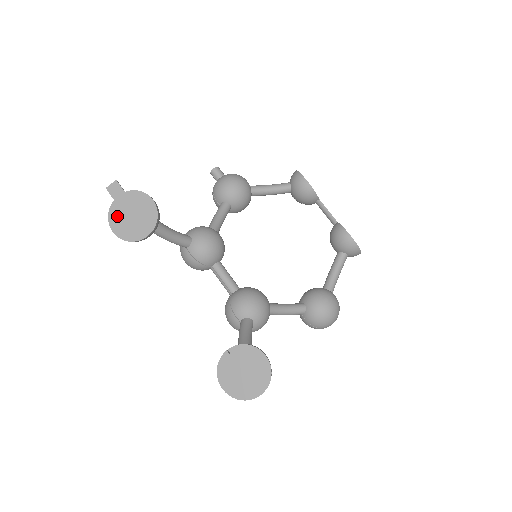
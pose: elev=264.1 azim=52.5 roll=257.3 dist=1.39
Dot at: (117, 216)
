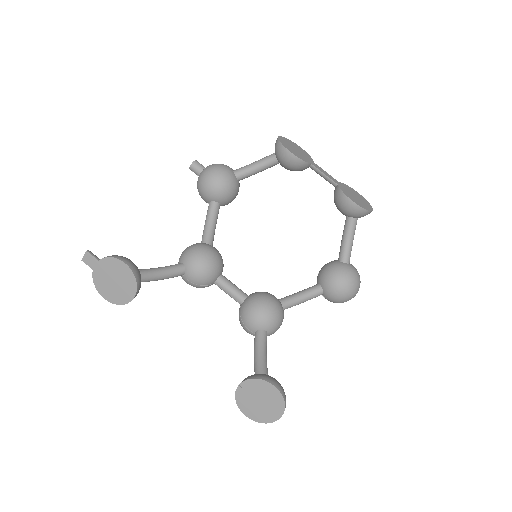
Dot at: (102, 284)
